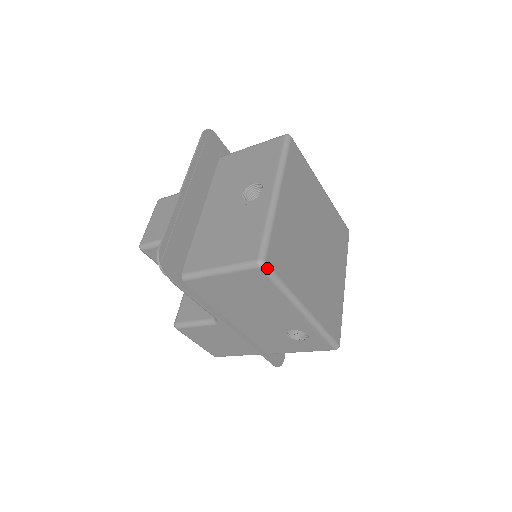
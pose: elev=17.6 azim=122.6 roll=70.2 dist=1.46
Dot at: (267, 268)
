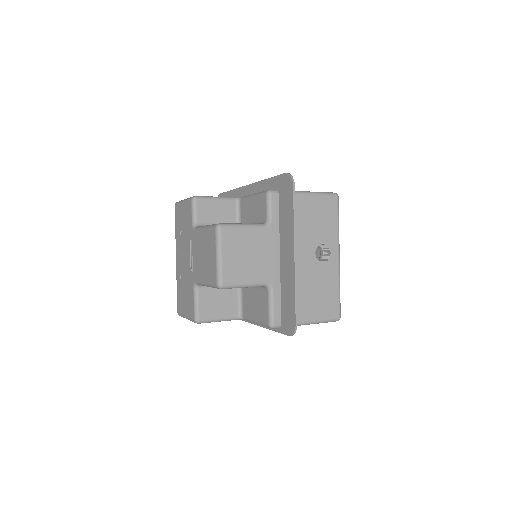
Dot at: occluded
